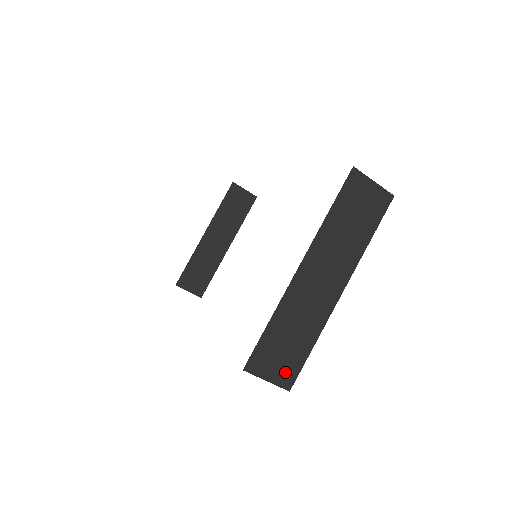
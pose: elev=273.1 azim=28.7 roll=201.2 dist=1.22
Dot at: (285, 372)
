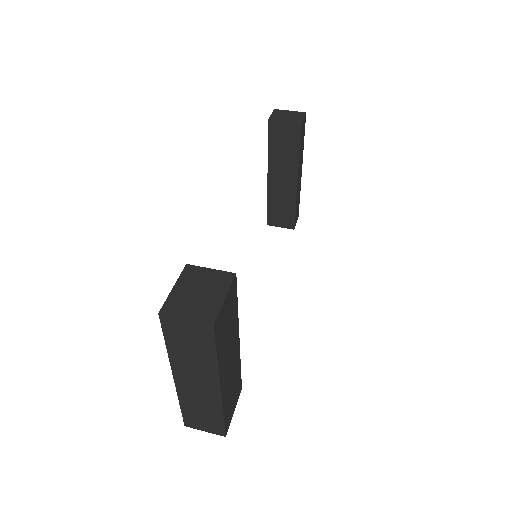
Dot at: (214, 428)
